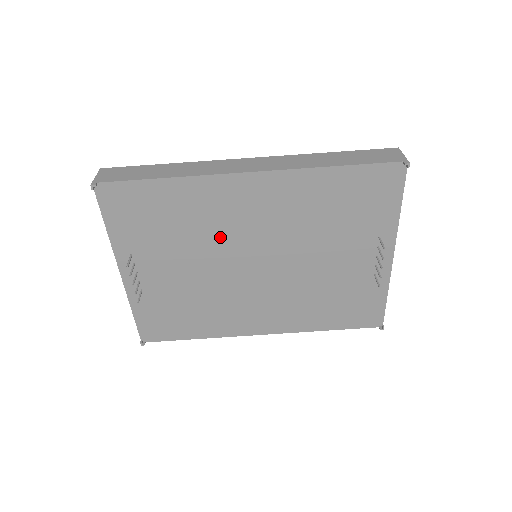
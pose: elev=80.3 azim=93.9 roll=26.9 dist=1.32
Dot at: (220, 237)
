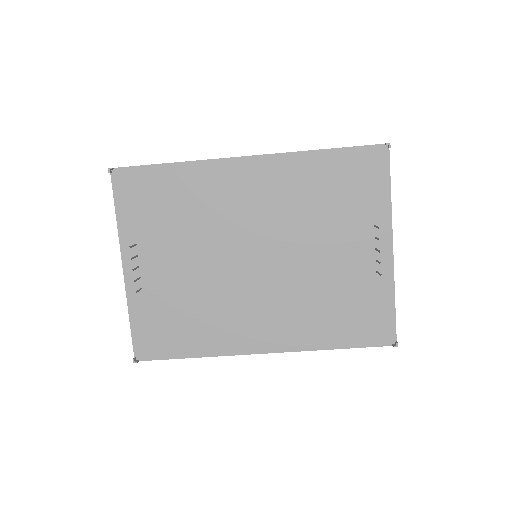
Dot at: (220, 225)
